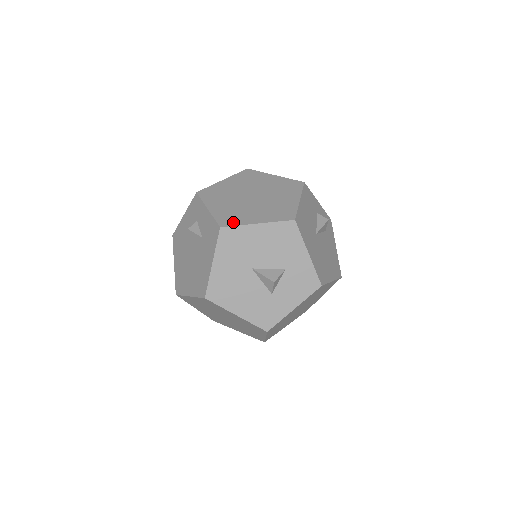
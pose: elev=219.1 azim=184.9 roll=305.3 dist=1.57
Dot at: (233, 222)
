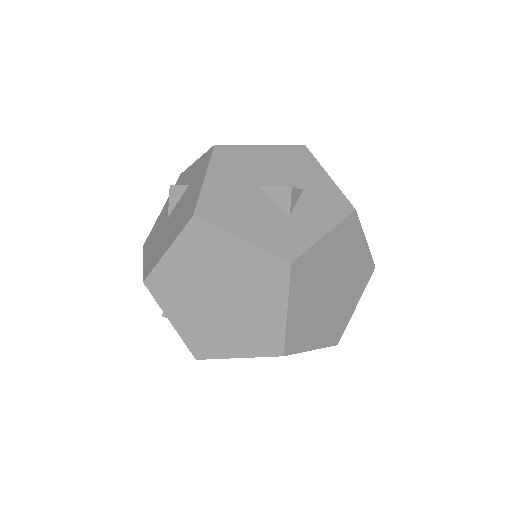
Dot at: occluded
